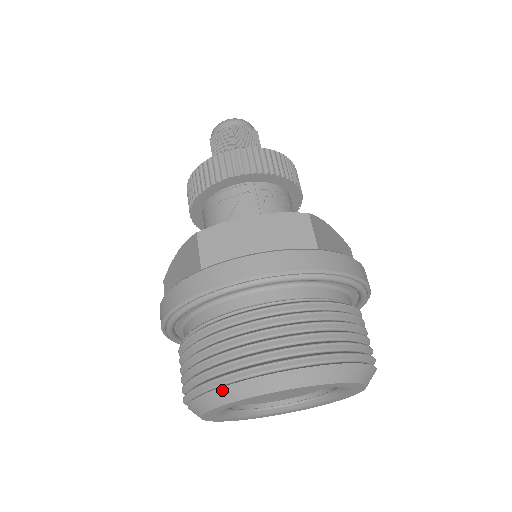
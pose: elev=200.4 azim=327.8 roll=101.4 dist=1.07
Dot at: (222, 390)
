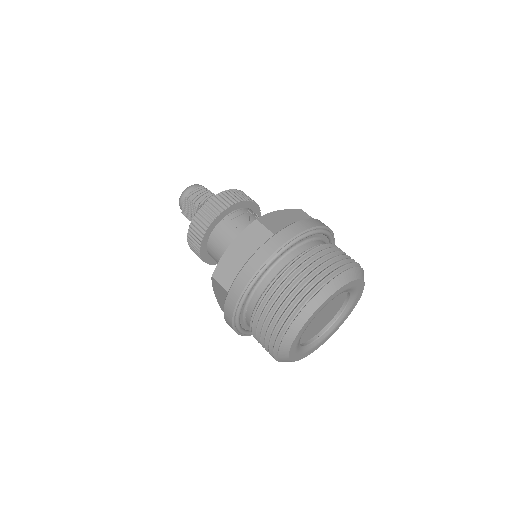
Dot at: (324, 289)
